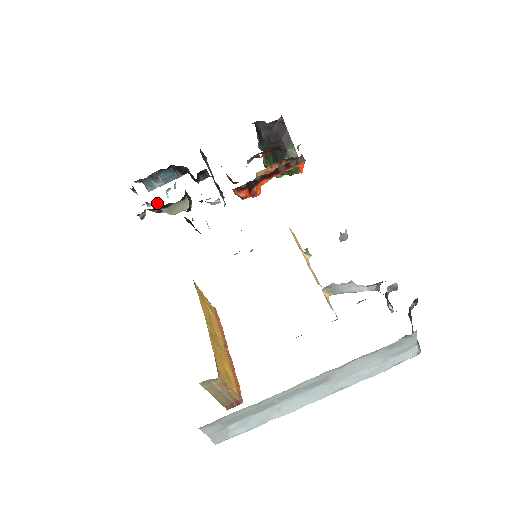
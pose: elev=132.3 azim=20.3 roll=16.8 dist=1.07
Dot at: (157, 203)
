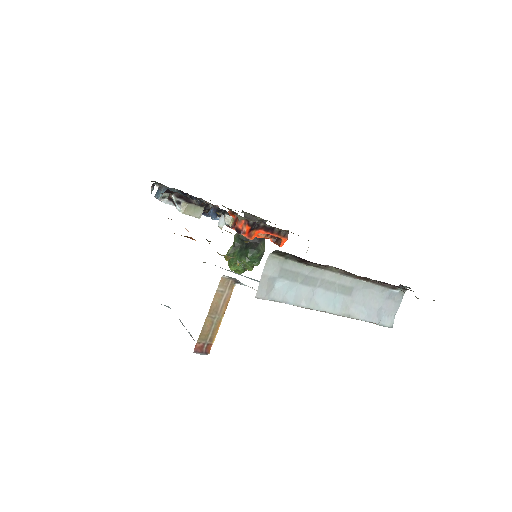
Dot at: (169, 204)
